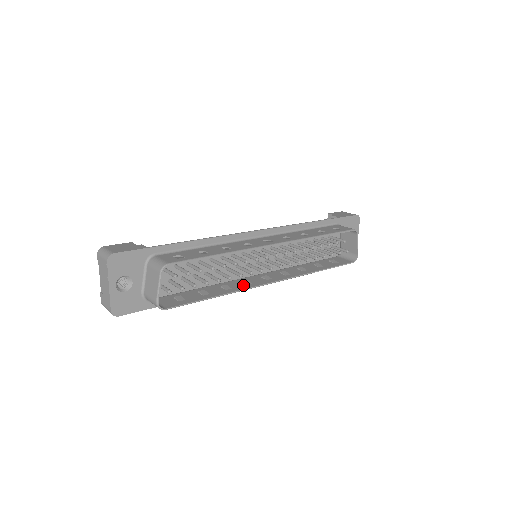
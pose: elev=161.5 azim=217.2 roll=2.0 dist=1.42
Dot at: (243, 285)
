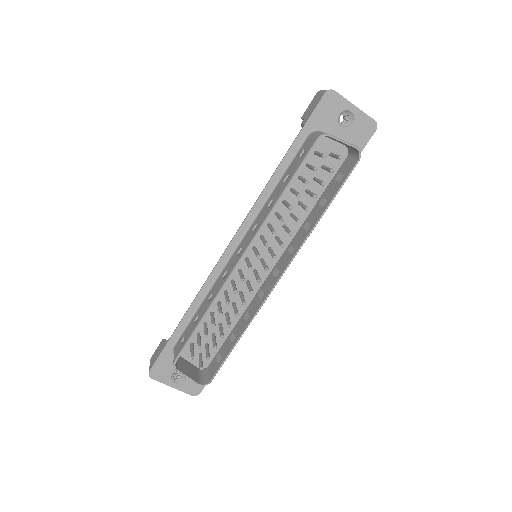
Dot at: (258, 303)
